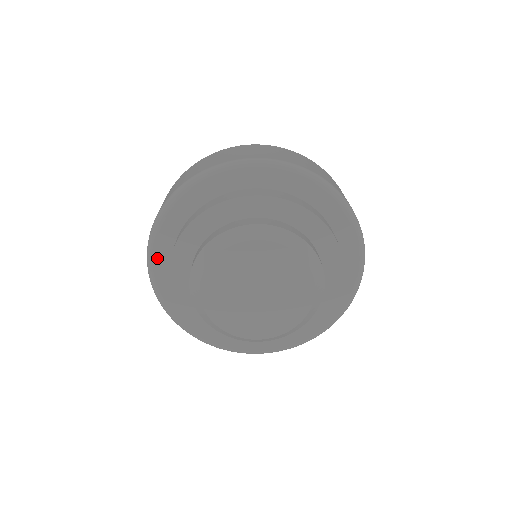
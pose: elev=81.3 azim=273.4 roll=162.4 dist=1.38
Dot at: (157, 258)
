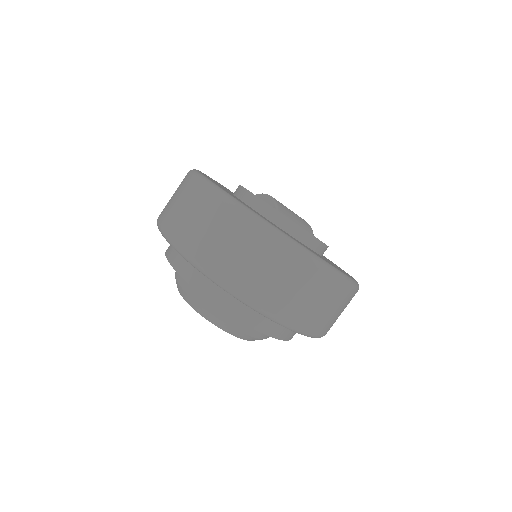
Dot at: occluded
